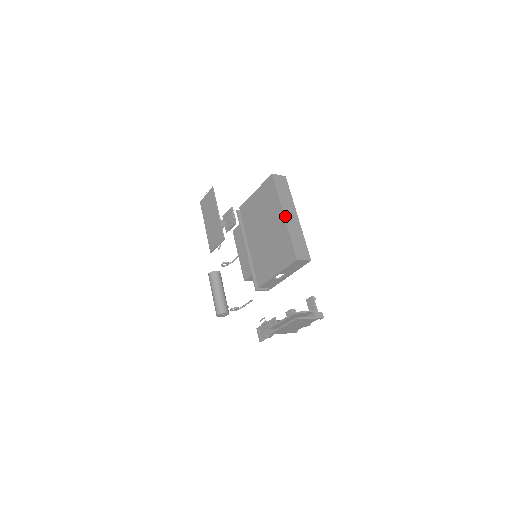
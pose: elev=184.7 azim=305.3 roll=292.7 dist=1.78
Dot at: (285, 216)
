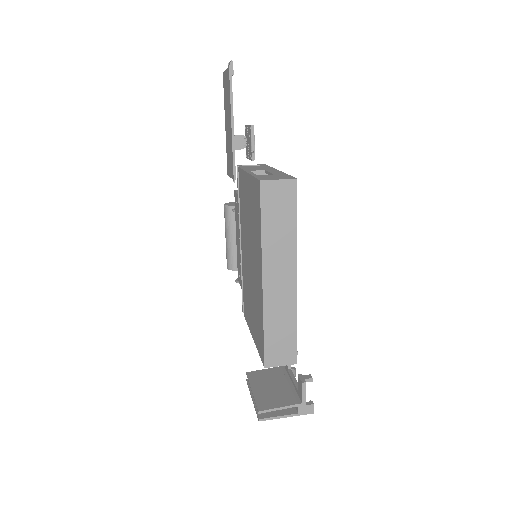
Dot at: (264, 283)
